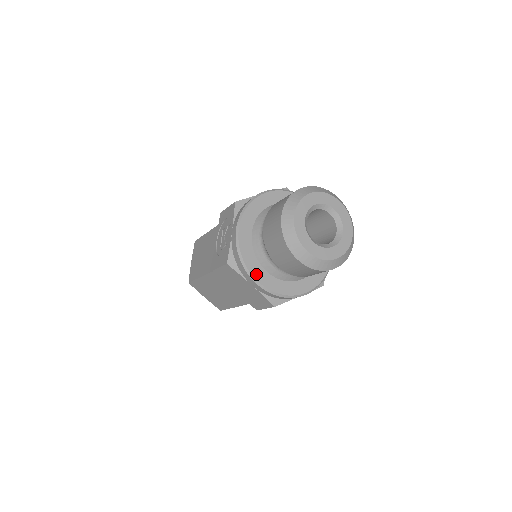
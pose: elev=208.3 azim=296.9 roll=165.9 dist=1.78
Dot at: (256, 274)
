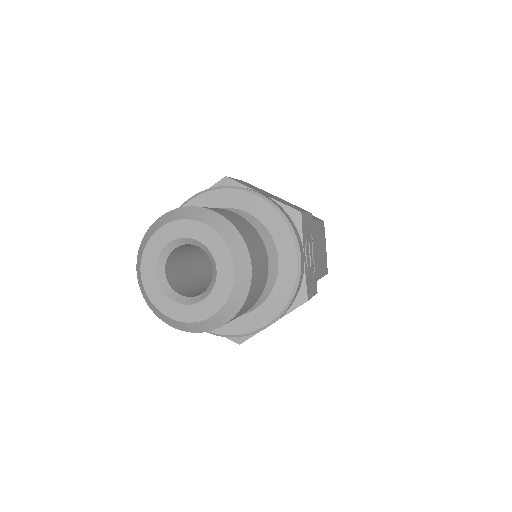
Dot at: occluded
